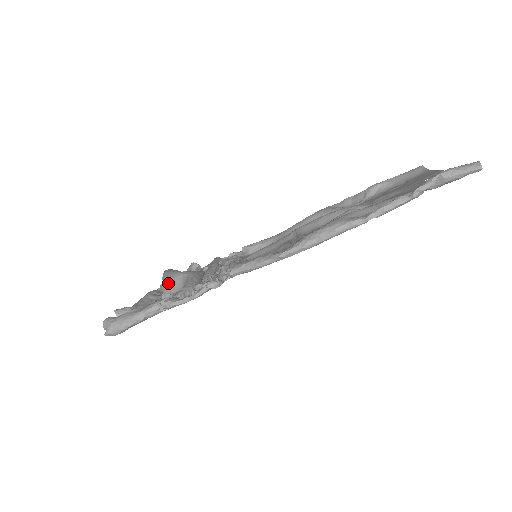
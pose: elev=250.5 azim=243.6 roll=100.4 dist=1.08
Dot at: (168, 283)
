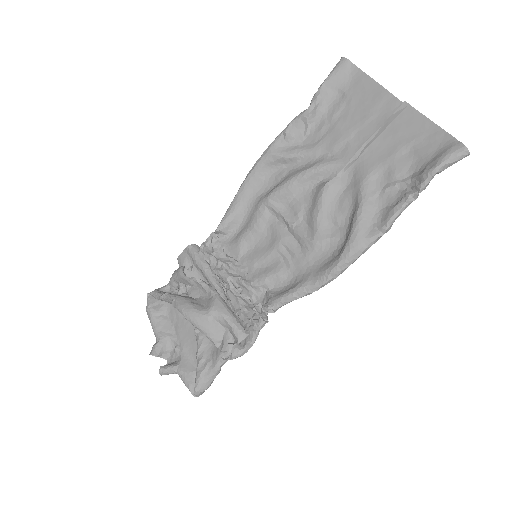
Dot at: (208, 331)
